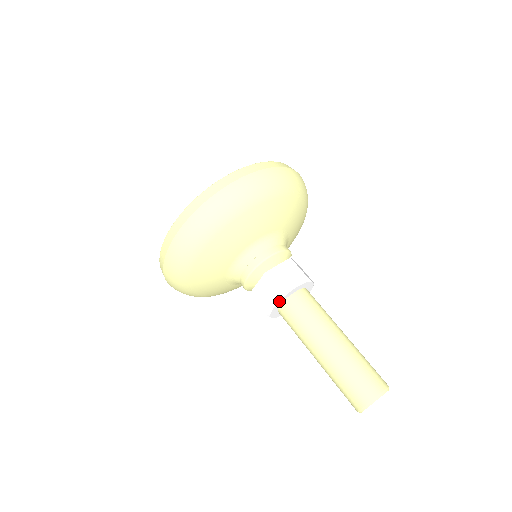
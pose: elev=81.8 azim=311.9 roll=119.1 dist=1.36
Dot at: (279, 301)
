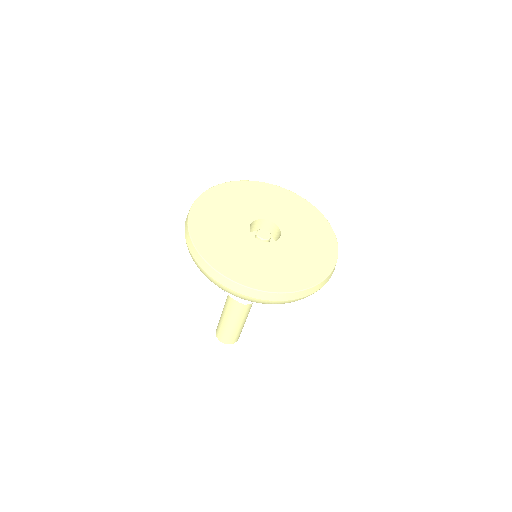
Dot at: (239, 301)
